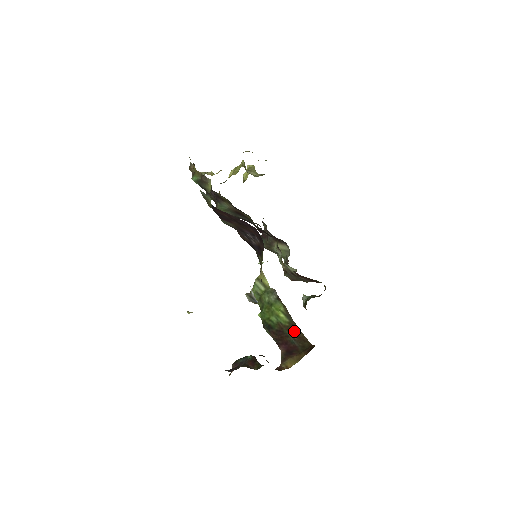
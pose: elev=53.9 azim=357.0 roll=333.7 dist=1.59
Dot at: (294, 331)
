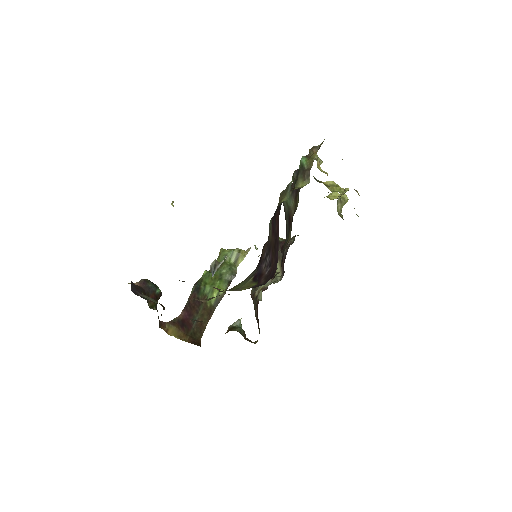
Dot at: (205, 316)
